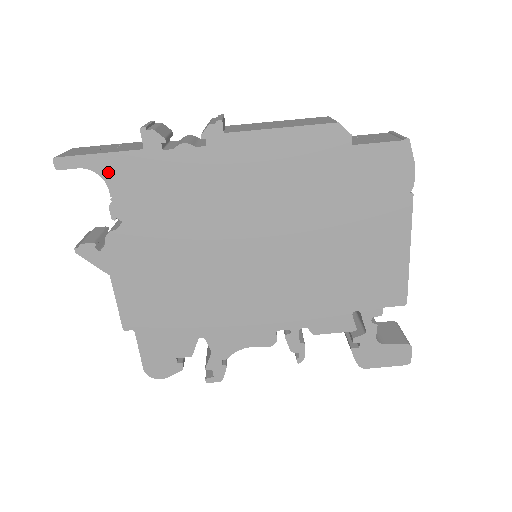
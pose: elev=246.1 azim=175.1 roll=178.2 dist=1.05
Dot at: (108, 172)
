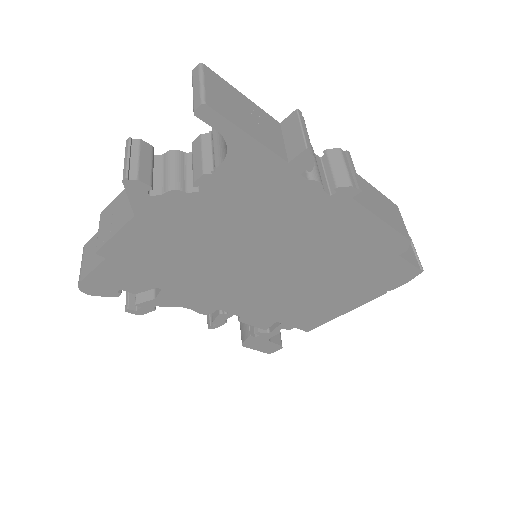
Dot at: (238, 153)
